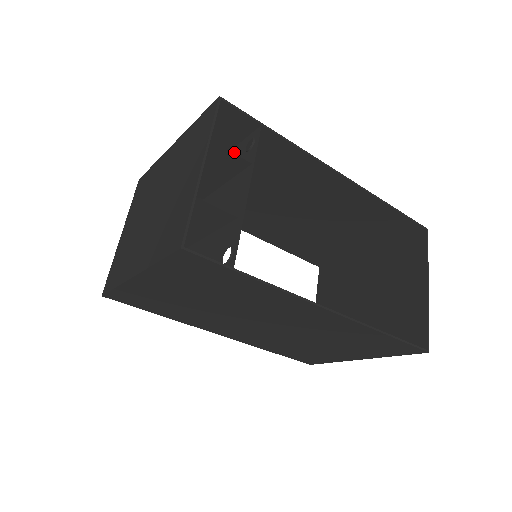
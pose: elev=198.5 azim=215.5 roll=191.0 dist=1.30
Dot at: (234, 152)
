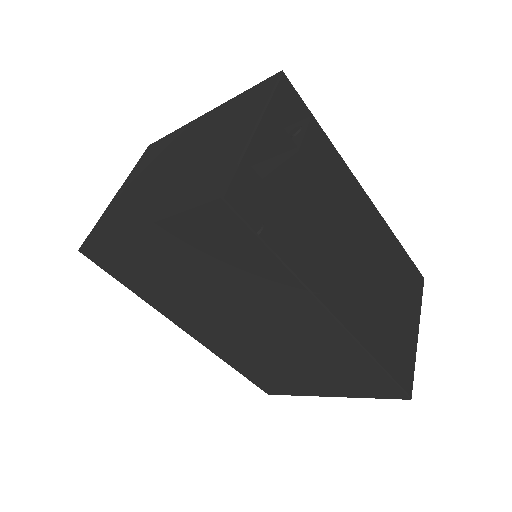
Dot at: occluded
